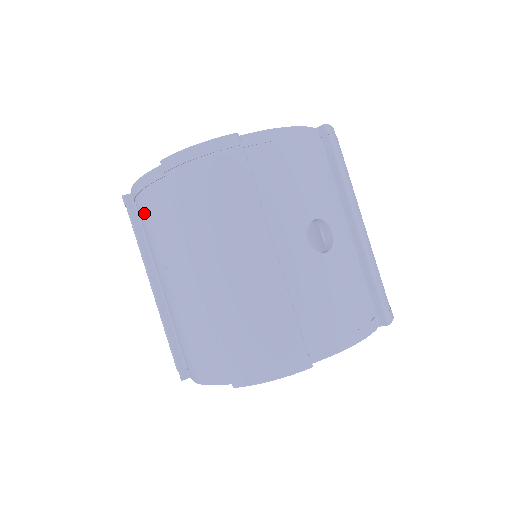
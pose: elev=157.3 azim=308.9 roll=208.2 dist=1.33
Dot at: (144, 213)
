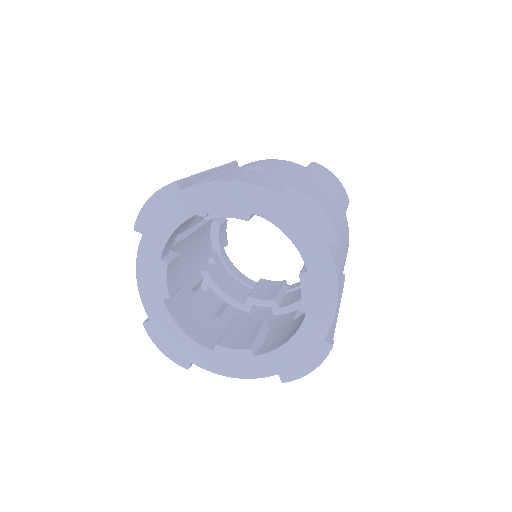
Dot at: occluded
